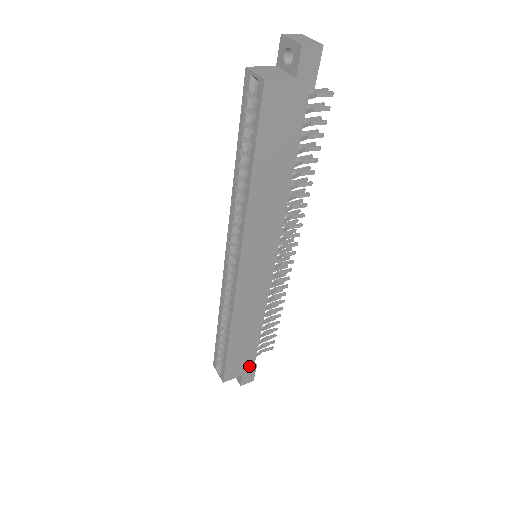
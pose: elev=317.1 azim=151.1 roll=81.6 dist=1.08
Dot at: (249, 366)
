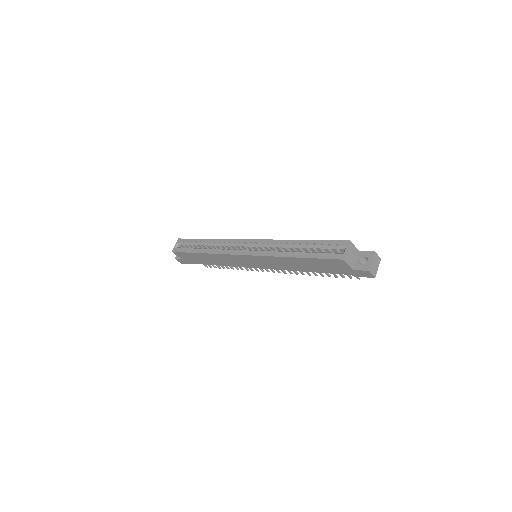
Dot at: (190, 261)
